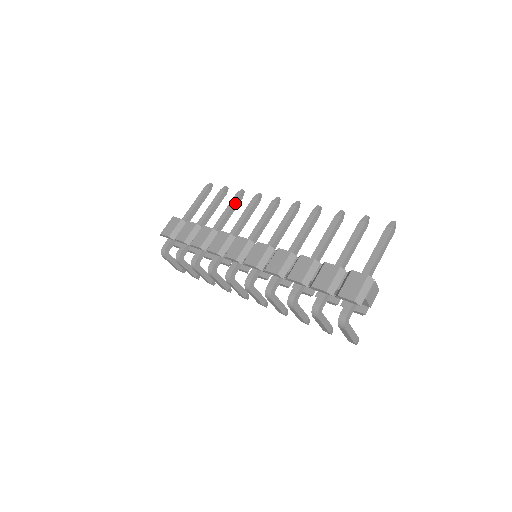
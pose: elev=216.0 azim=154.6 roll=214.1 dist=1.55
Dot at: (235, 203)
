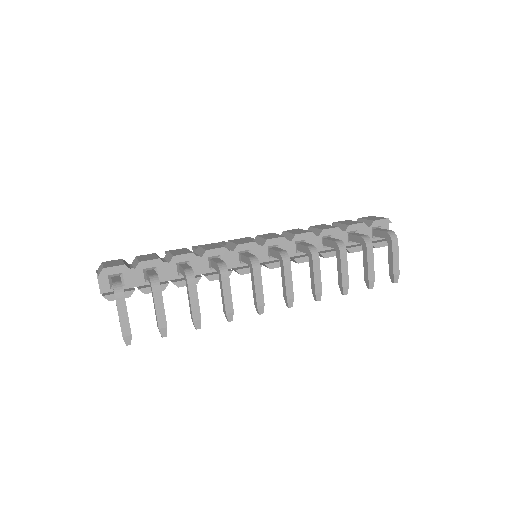
Dot at: occluded
